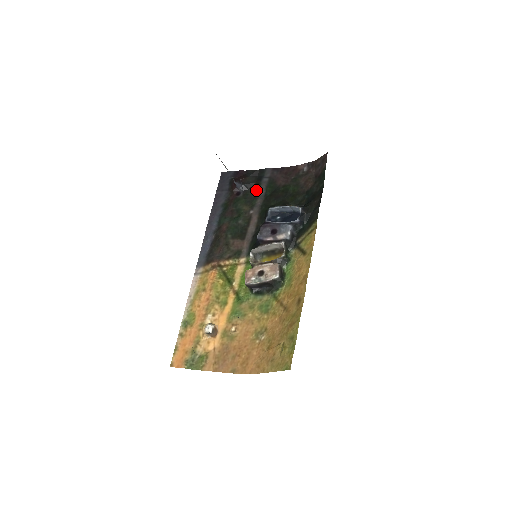
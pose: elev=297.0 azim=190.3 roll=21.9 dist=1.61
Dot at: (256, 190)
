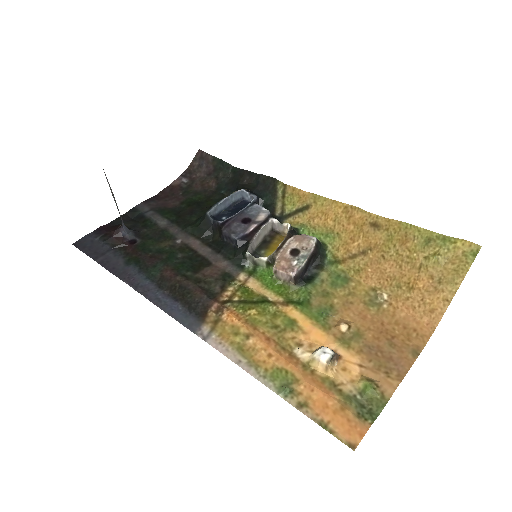
Dot at: (152, 226)
